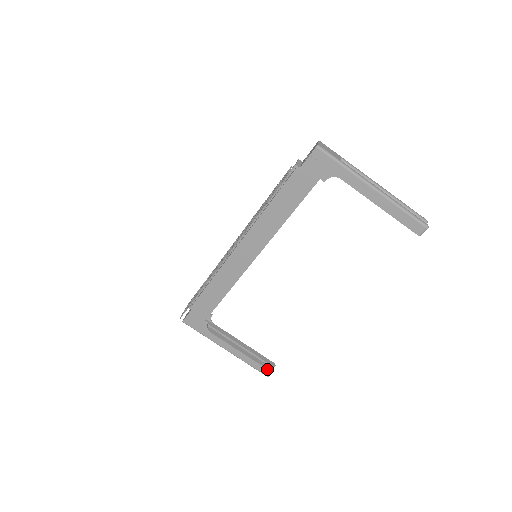
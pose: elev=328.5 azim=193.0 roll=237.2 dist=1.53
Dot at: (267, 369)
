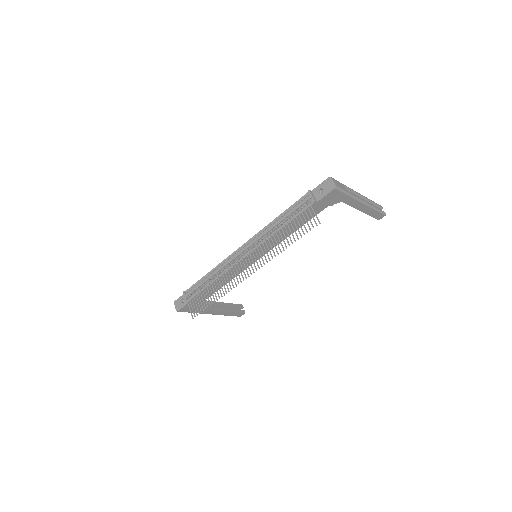
Dot at: (242, 313)
